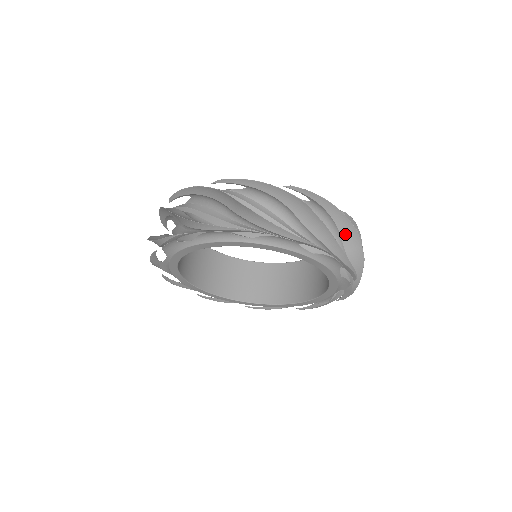
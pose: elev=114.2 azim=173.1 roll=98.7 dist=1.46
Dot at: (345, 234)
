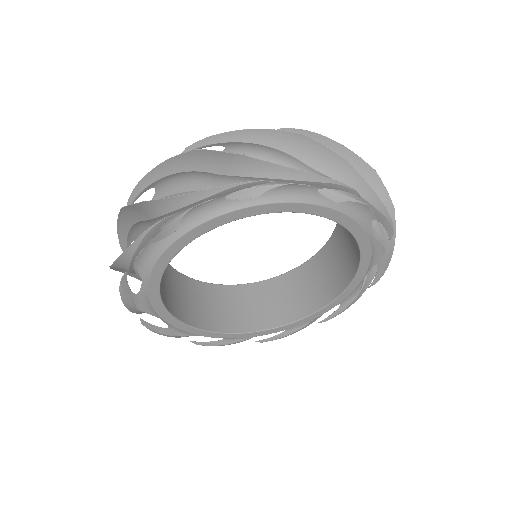
Dot at: (297, 151)
